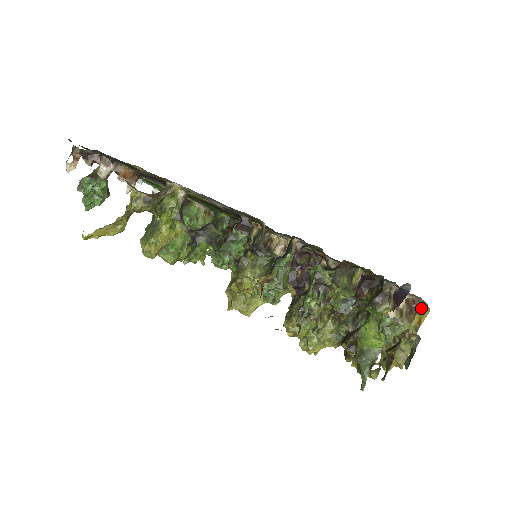
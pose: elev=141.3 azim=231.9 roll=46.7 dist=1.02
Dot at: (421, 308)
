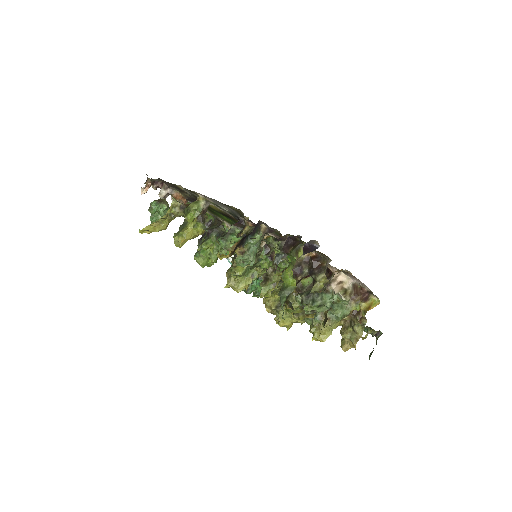
Dot at: (372, 298)
